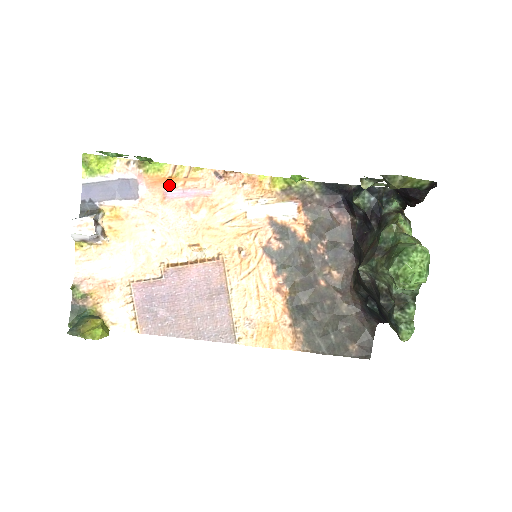
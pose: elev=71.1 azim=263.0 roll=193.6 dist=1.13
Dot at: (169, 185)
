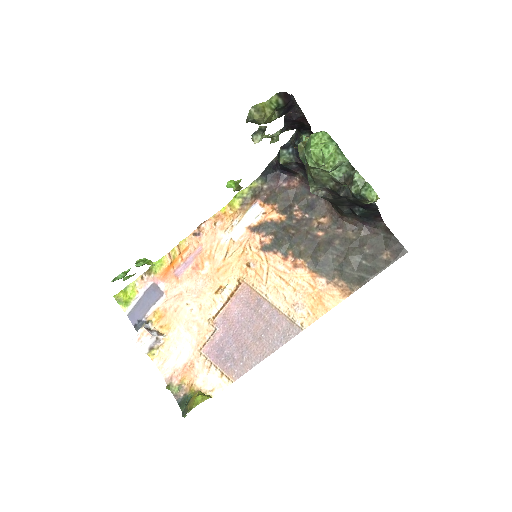
Dot at: (174, 268)
